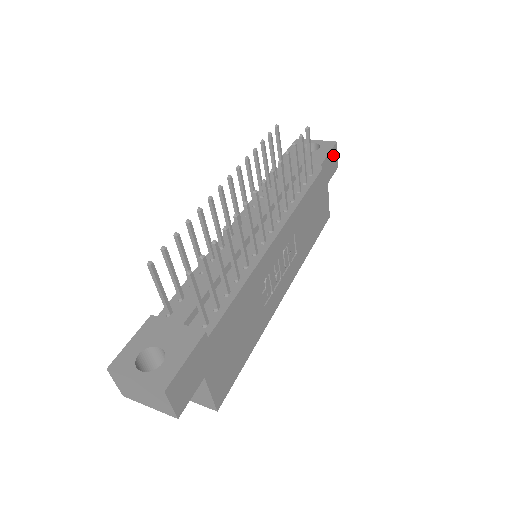
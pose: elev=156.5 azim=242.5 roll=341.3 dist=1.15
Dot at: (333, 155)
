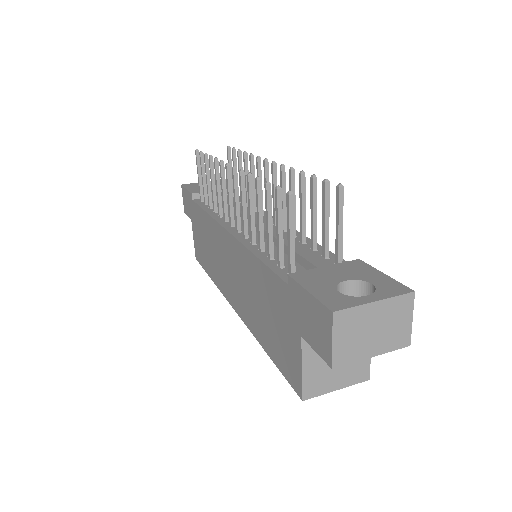
Dot at: occluded
